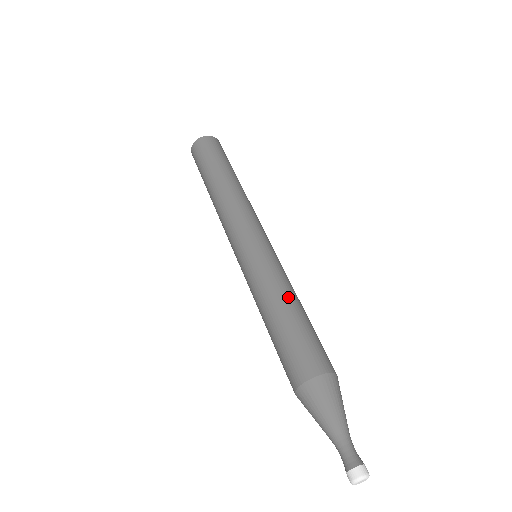
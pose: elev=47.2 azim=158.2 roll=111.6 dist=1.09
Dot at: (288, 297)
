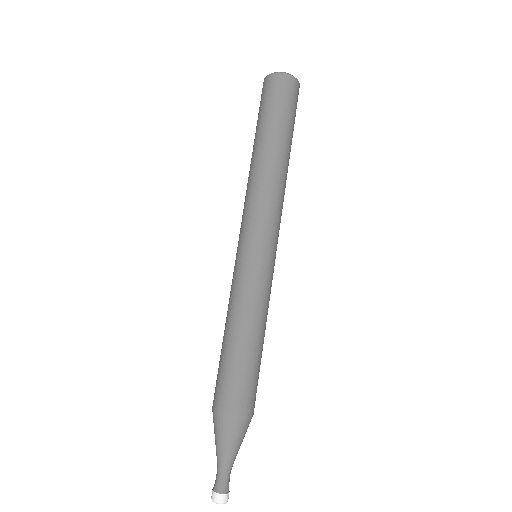
Dot at: (261, 328)
